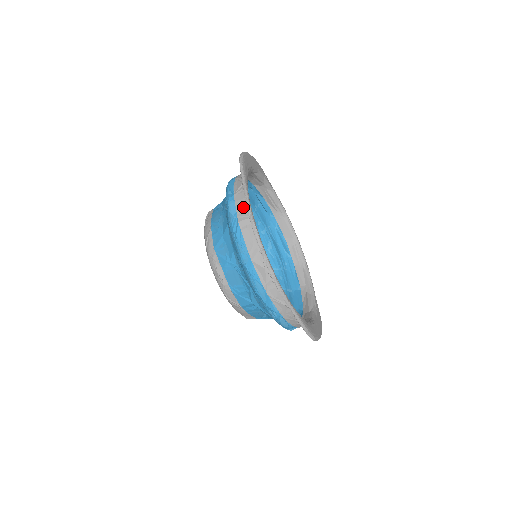
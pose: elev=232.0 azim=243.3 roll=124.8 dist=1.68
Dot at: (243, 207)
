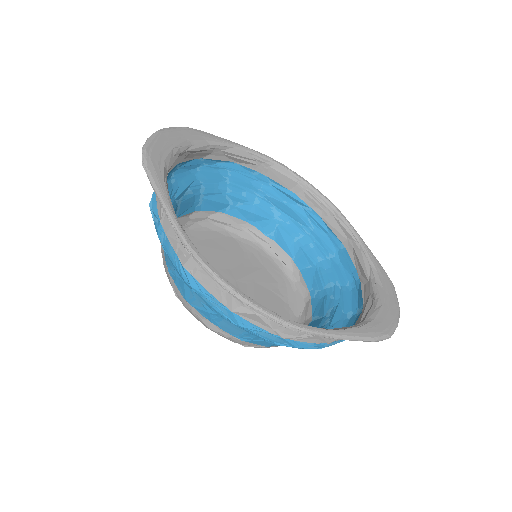
Dot at: (177, 239)
